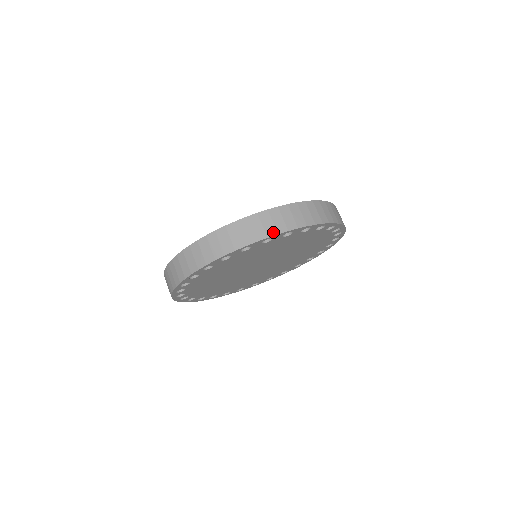
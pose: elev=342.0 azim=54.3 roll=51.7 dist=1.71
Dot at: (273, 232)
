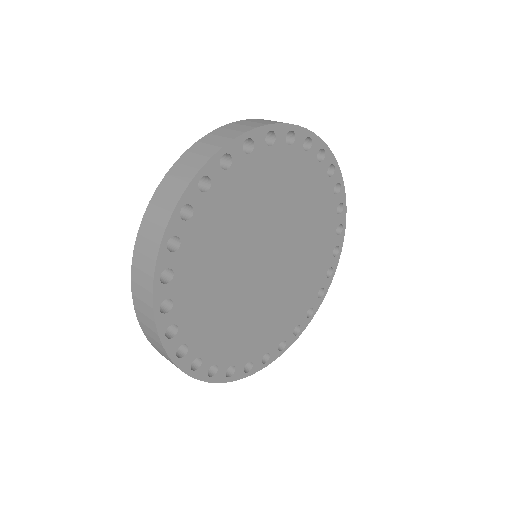
Dot at: (249, 128)
